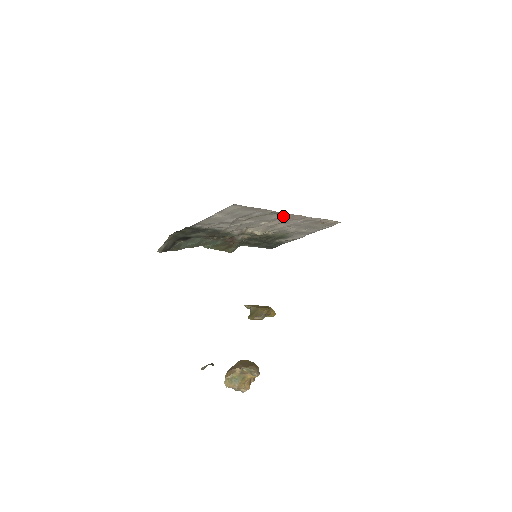
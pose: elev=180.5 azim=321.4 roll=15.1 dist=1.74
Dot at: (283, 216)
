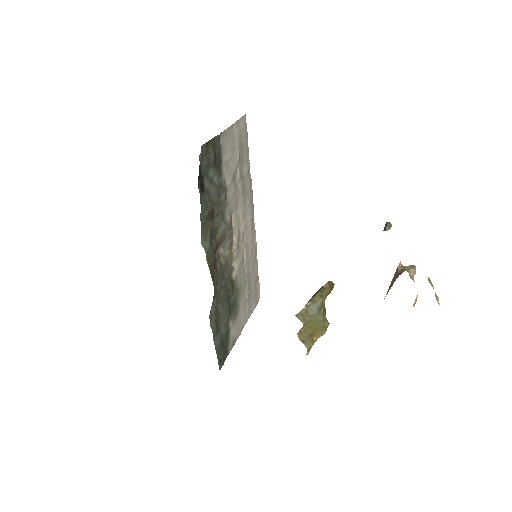
Dot at: (250, 207)
